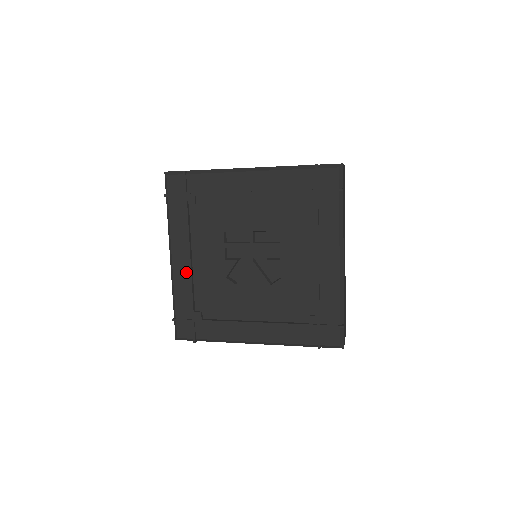
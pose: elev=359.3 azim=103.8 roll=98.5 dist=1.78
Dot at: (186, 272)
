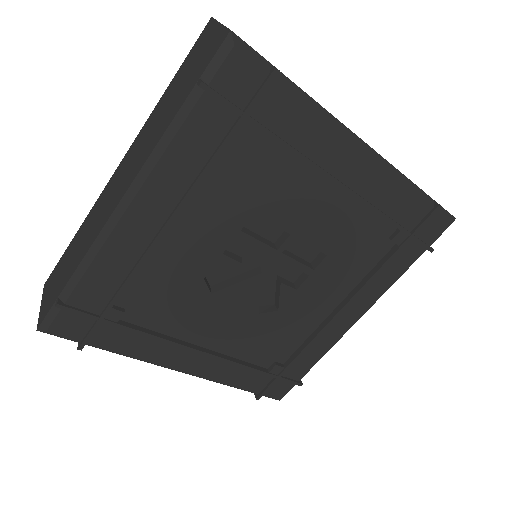
Dot at: (141, 242)
